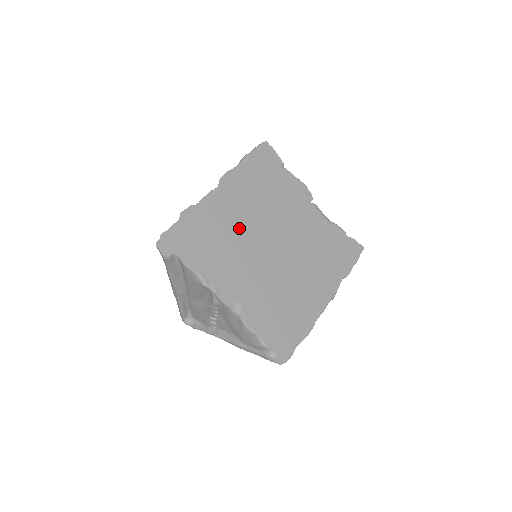
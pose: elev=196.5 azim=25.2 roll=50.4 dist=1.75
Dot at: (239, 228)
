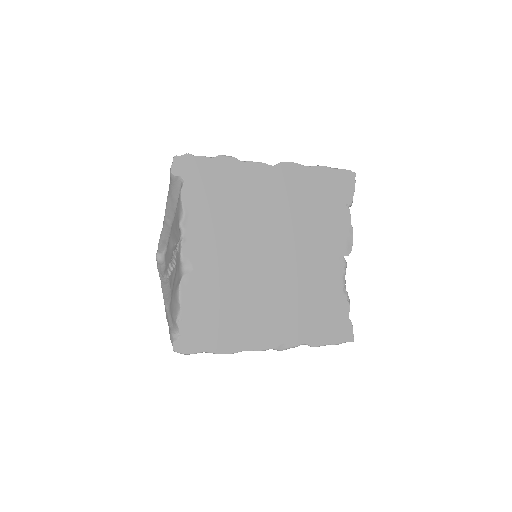
Dot at: (257, 213)
